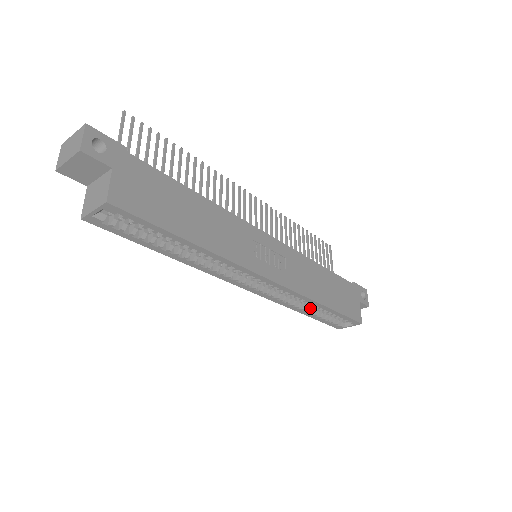
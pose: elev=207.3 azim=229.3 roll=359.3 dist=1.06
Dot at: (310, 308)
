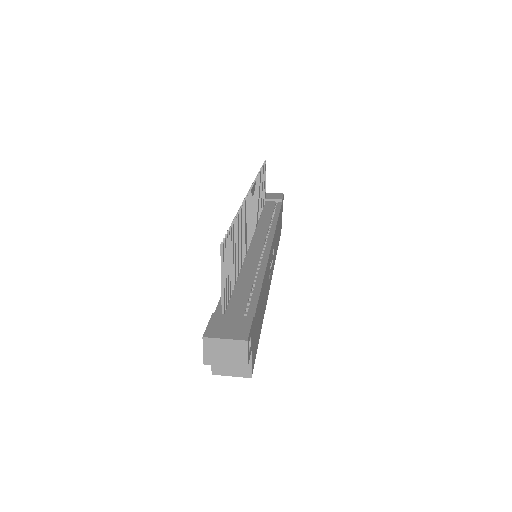
Dot at: occluded
